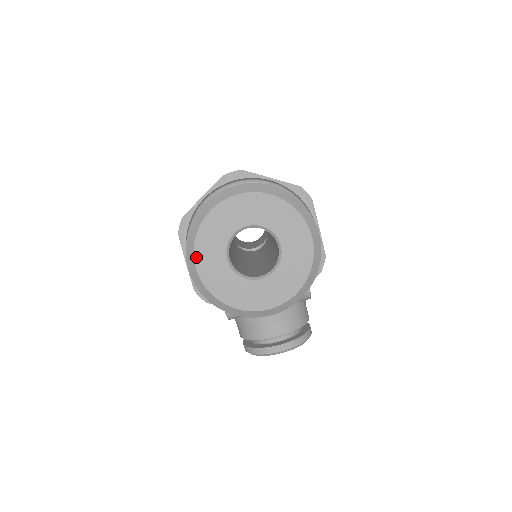
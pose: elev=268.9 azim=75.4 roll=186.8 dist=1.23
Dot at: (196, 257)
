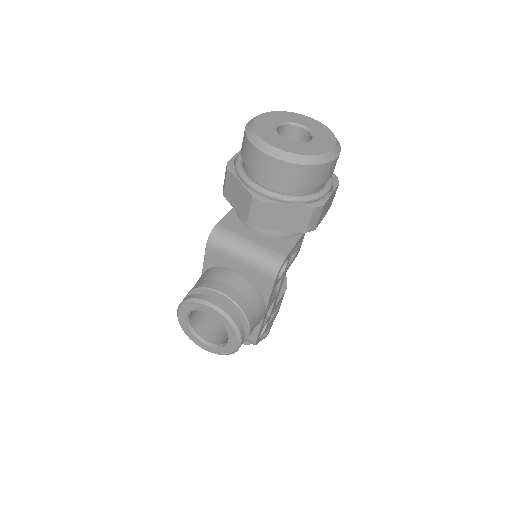
Dot at: (262, 115)
